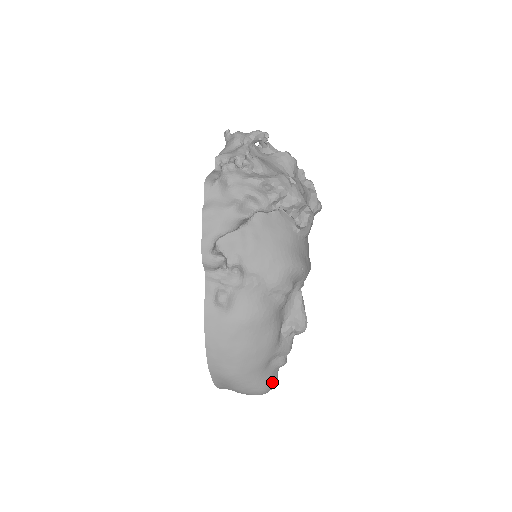
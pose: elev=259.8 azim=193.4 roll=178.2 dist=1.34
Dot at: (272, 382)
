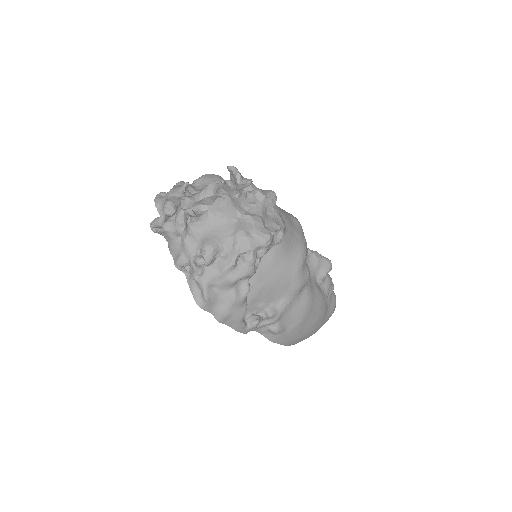
Dot at: (335, 303)
